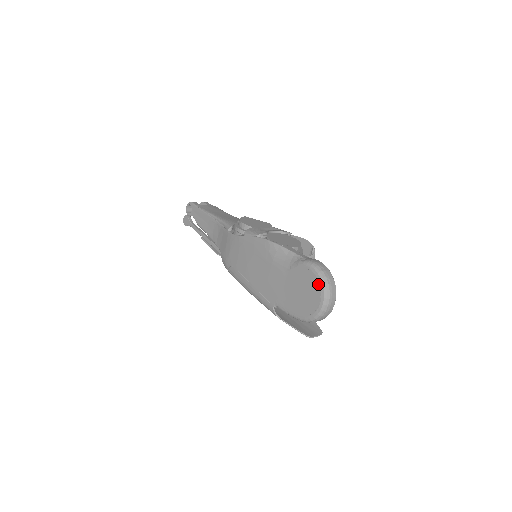
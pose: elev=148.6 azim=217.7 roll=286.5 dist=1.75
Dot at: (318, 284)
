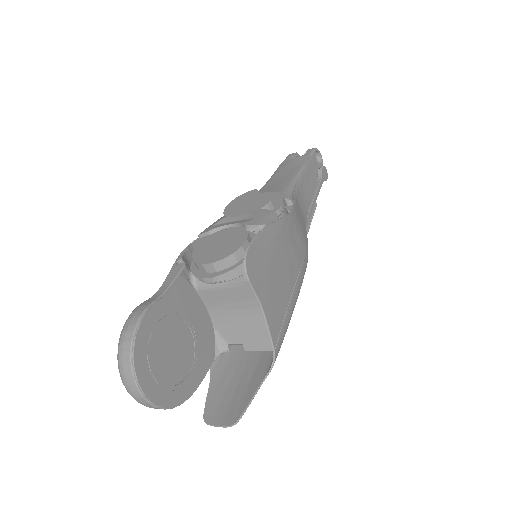
Dot at: occluded
